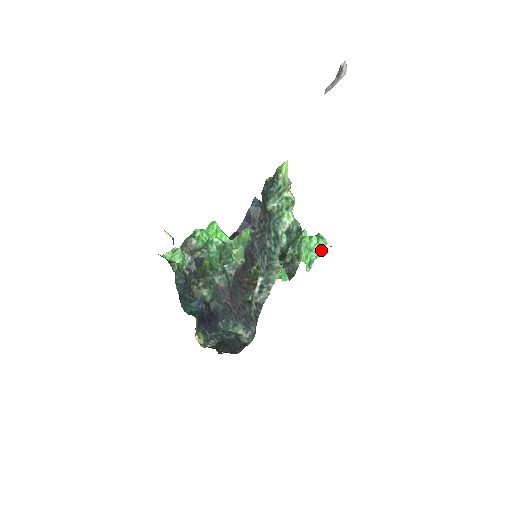
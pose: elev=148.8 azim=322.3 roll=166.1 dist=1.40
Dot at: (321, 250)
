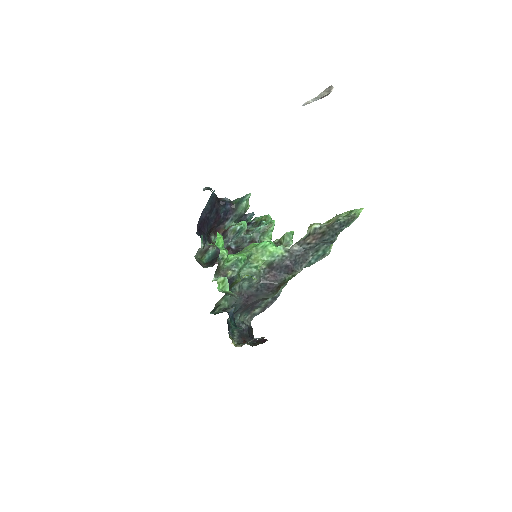
Dot at: occluded
